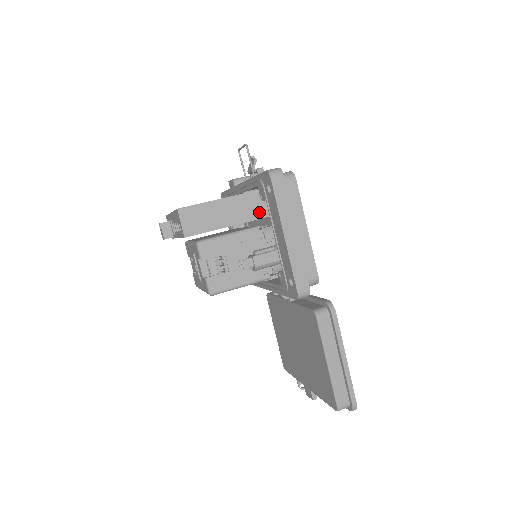
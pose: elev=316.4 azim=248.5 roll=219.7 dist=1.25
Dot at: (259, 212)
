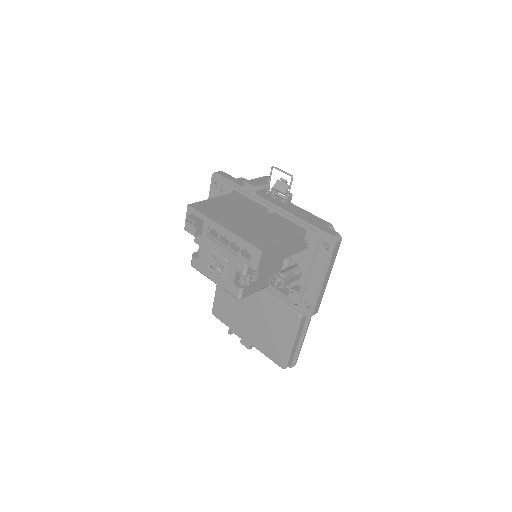
Dot at: (299, 248)
